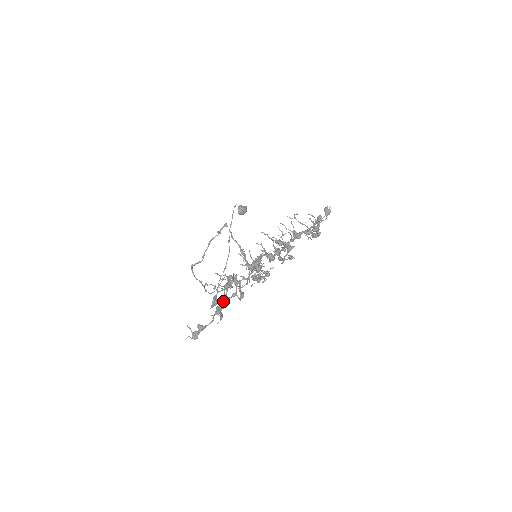
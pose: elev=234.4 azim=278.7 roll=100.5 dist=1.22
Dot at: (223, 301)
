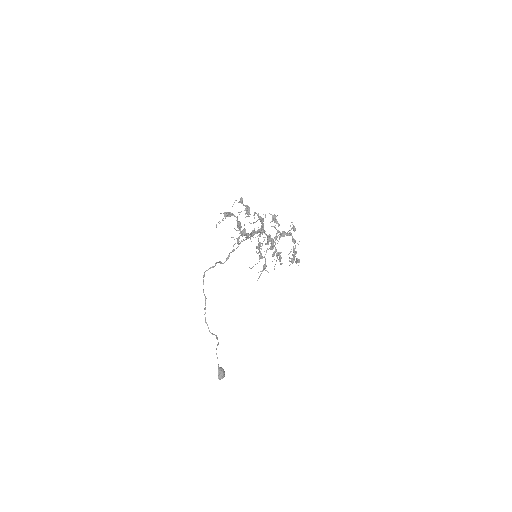
Dot at: (240, 233)
